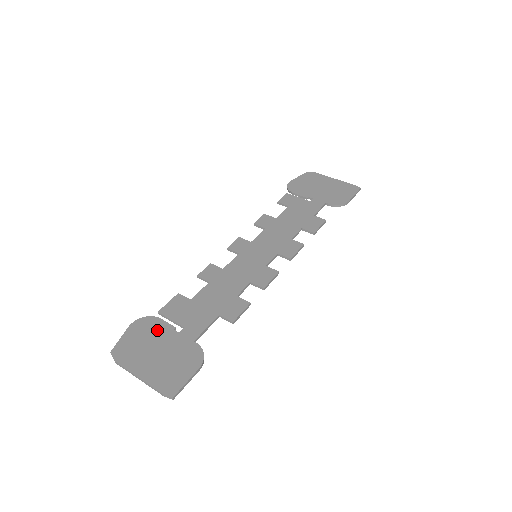
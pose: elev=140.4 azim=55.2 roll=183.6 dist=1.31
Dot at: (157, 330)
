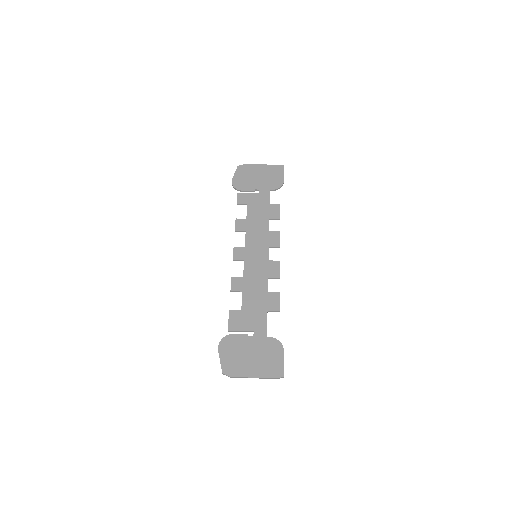
Dot at: (238, 343)
